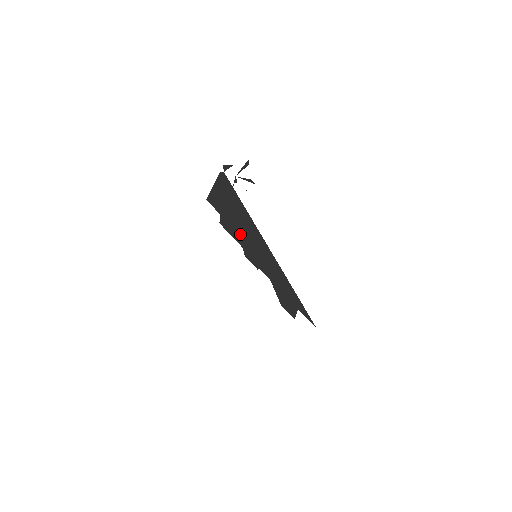
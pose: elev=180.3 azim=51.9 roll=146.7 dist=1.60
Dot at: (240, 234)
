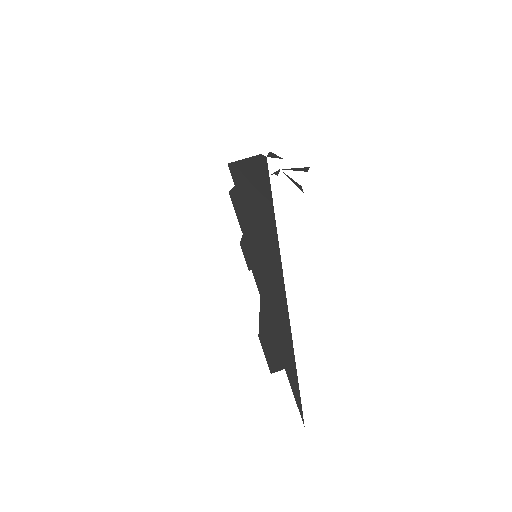
Dot at: (249, 220)
